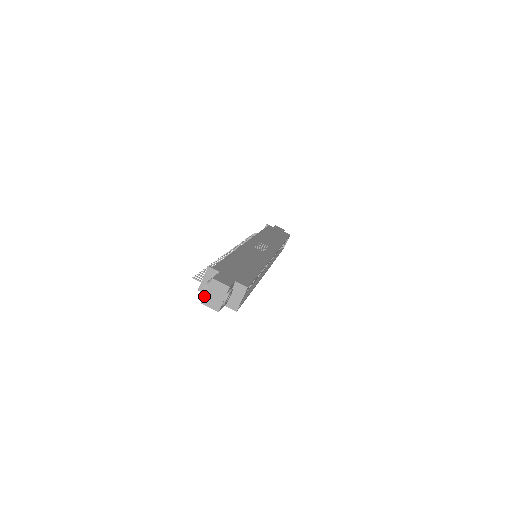
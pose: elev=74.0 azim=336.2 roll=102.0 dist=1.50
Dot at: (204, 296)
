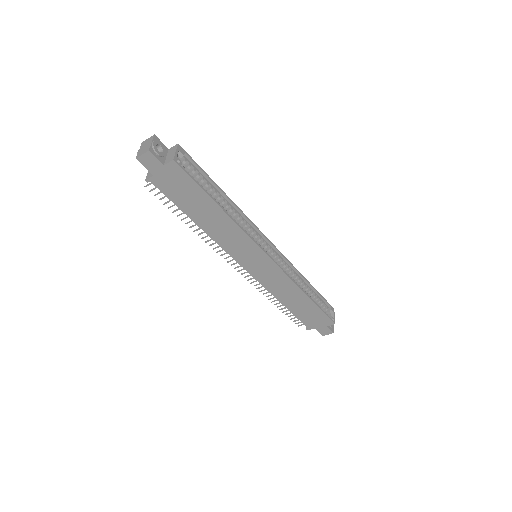
Dot at: (137, 154)
